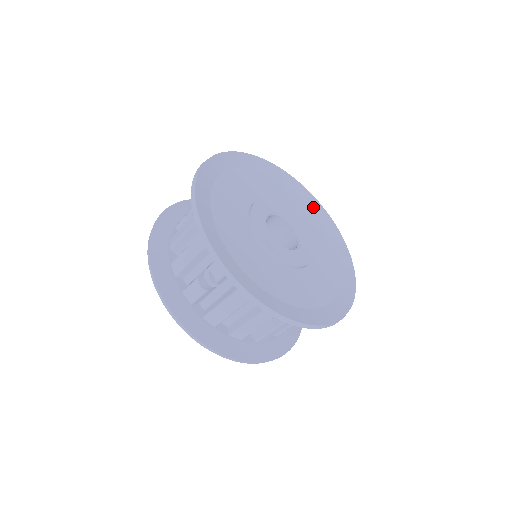
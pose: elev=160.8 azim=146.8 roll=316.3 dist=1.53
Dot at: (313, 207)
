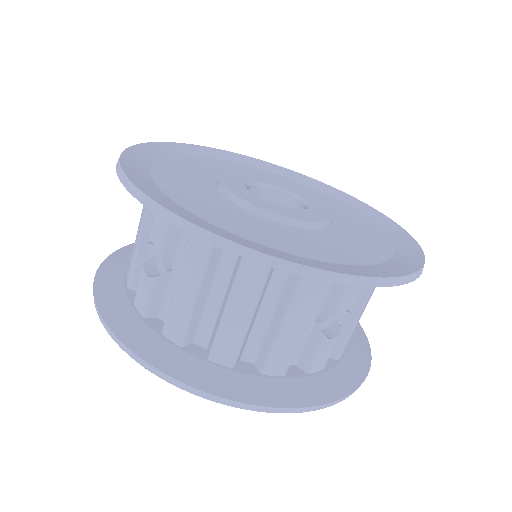
Dot at: (343, 200)
